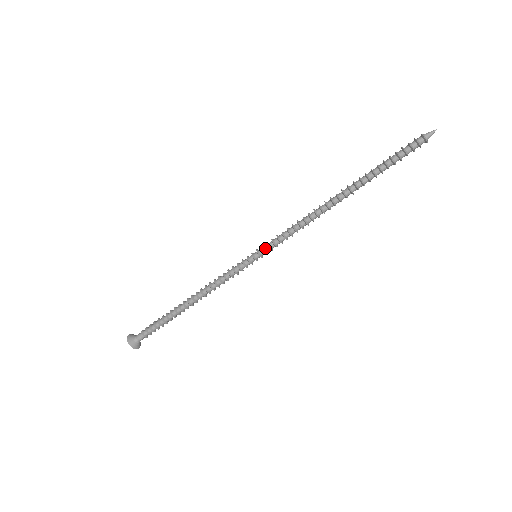
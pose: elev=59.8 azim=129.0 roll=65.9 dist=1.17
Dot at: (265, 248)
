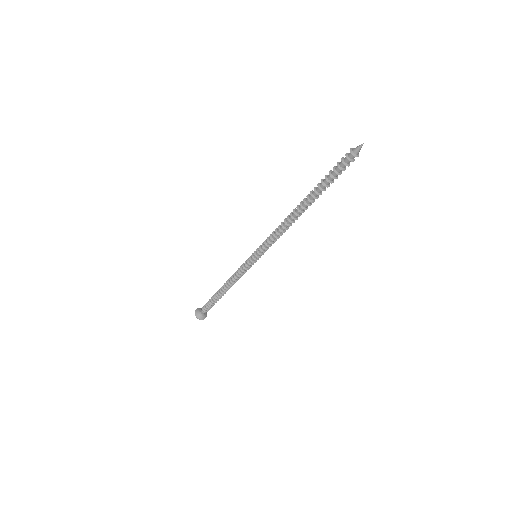
Dot at: (259, 249)
